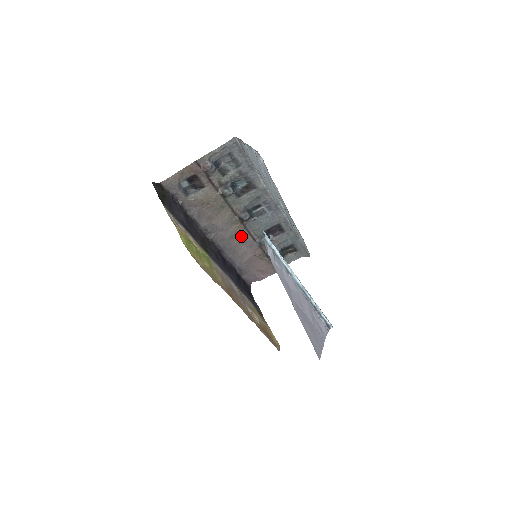
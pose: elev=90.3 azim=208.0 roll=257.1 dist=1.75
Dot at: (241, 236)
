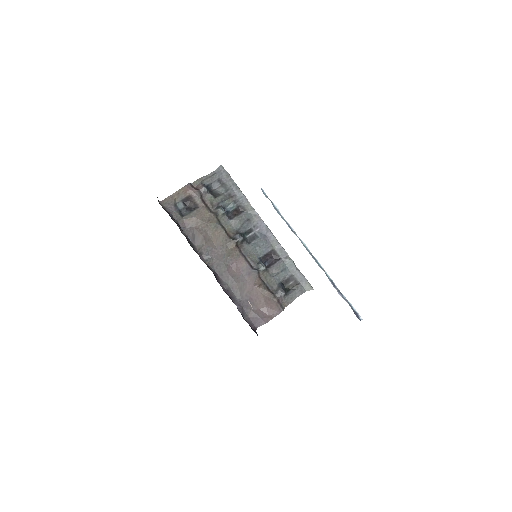
Dot at: (237, 261)
